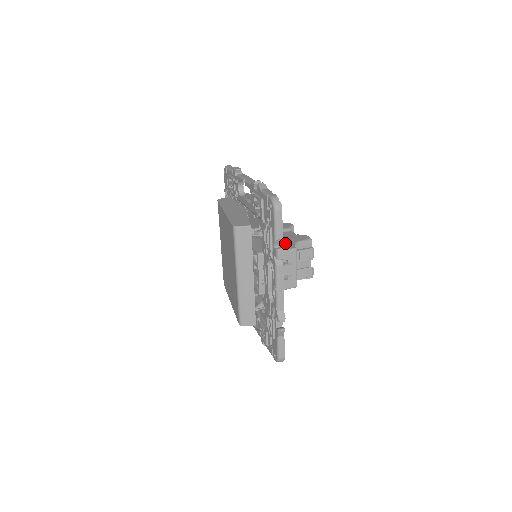
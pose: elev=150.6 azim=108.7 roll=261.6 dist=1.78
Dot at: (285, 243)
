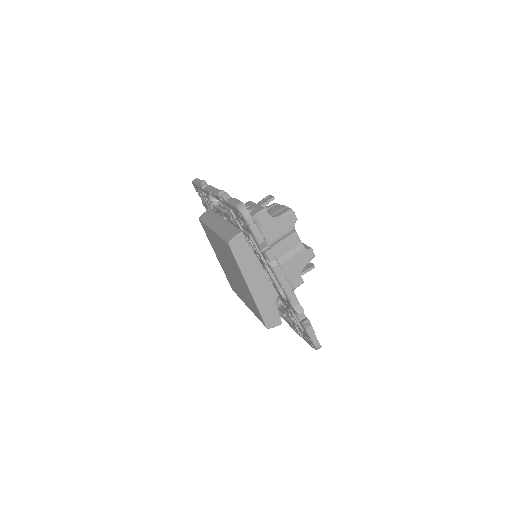
Dot at: (294, 275)
